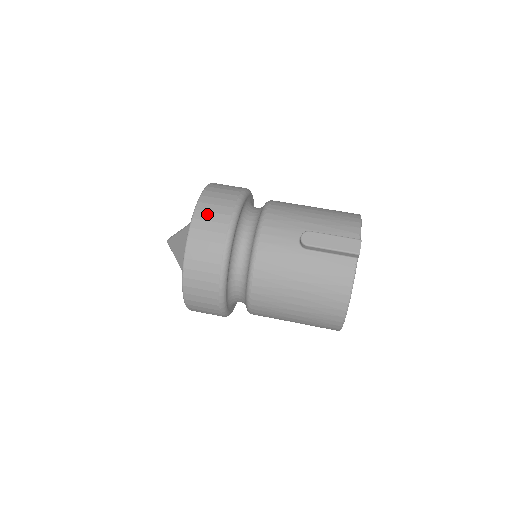
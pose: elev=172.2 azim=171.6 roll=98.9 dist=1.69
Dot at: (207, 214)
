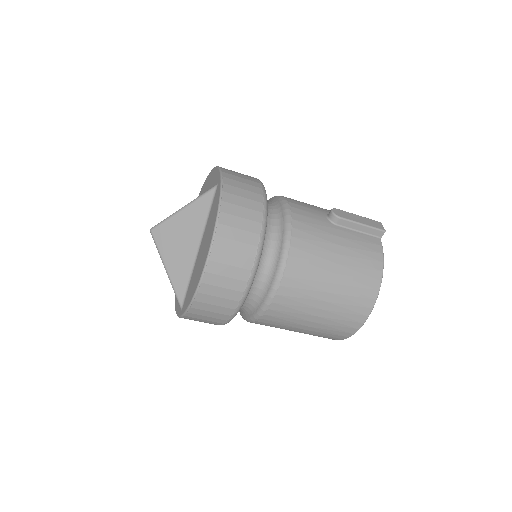
Dot at: (236, 177)
